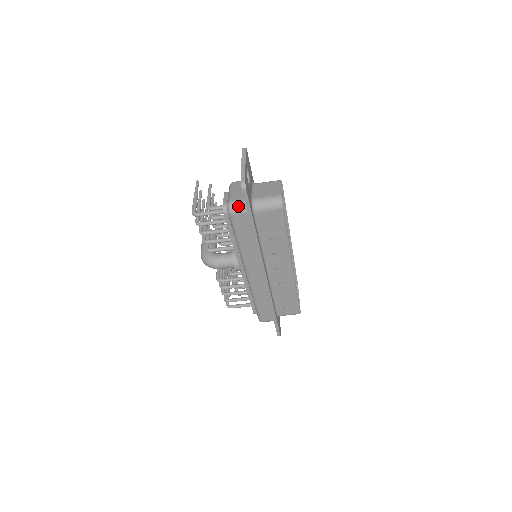
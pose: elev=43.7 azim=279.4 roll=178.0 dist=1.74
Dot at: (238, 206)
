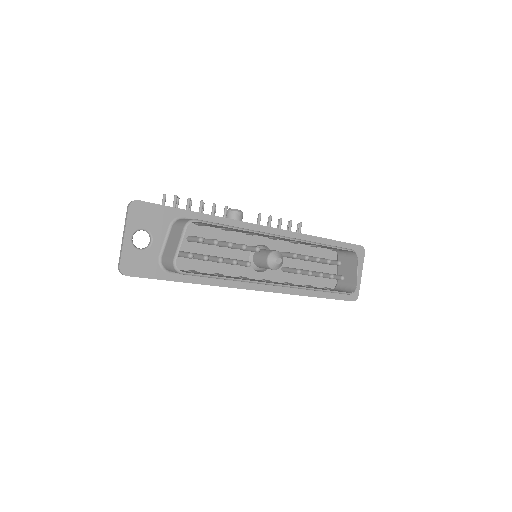
Dot at: occluded
